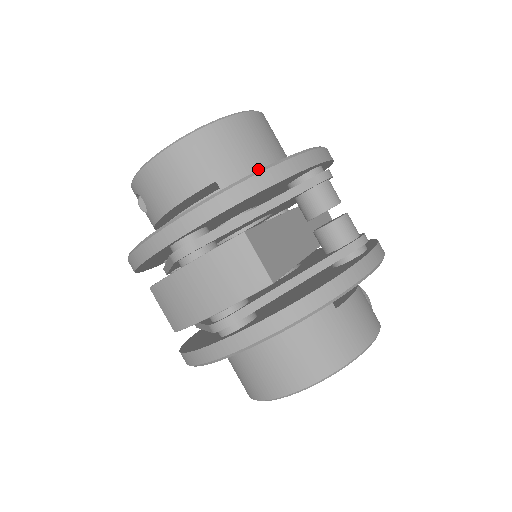
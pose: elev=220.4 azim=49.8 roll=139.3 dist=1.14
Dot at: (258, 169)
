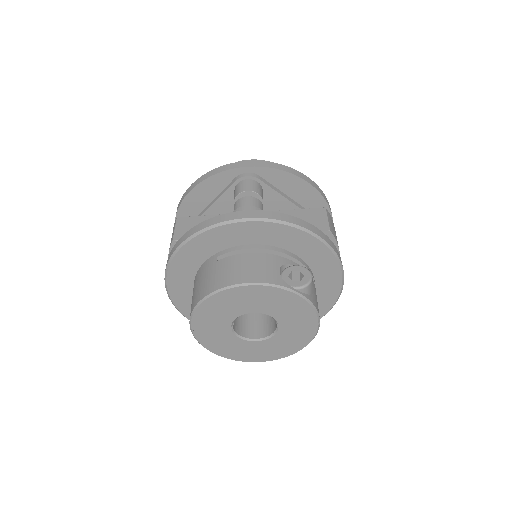
Dot at: occluded
